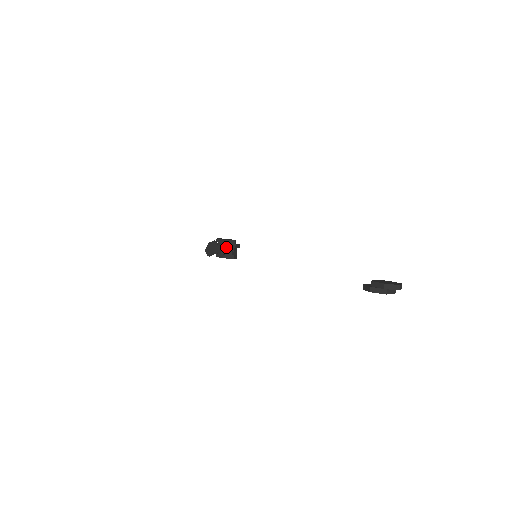
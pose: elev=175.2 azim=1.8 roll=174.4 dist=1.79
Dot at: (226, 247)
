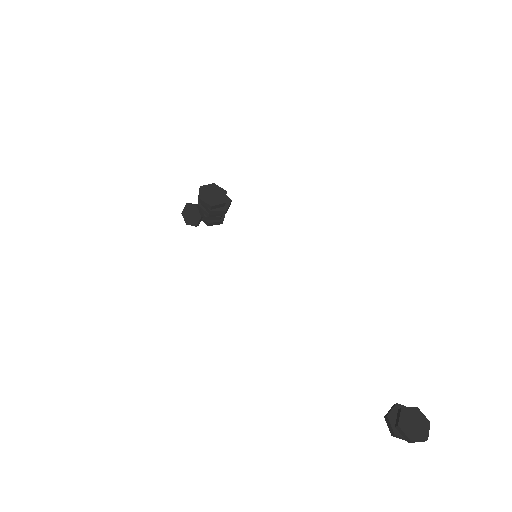
Dot at: (213, 213)
